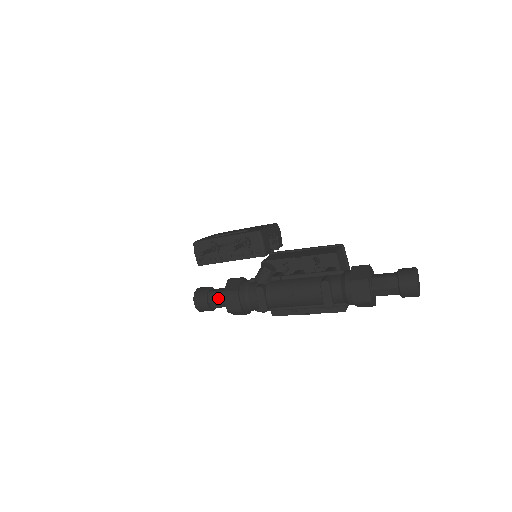
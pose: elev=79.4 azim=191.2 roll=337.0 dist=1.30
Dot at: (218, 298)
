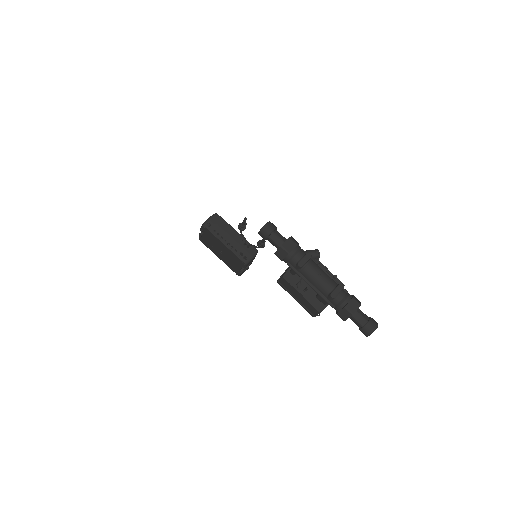
Dot at: (280, 237)
